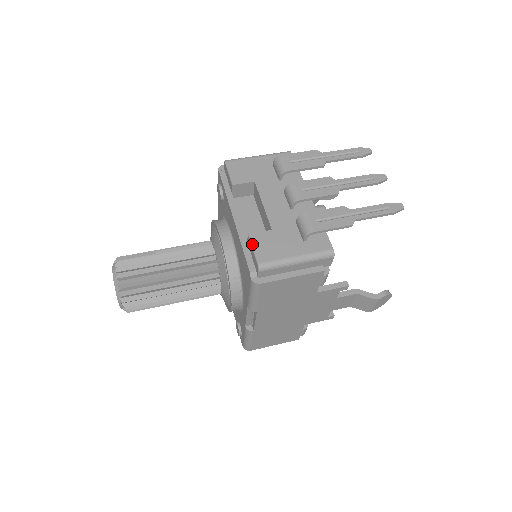
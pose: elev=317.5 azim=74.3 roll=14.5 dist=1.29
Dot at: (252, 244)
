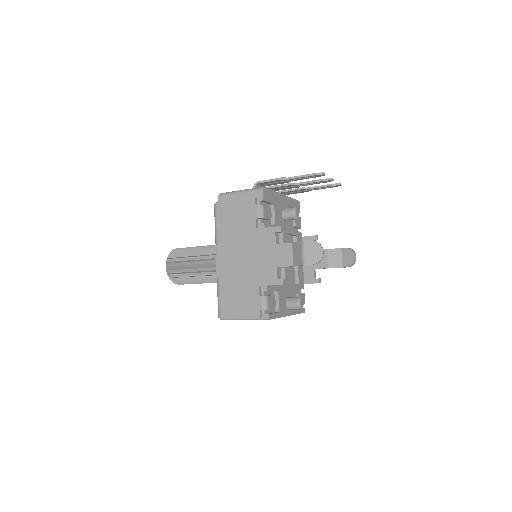
Dot at: occluded
